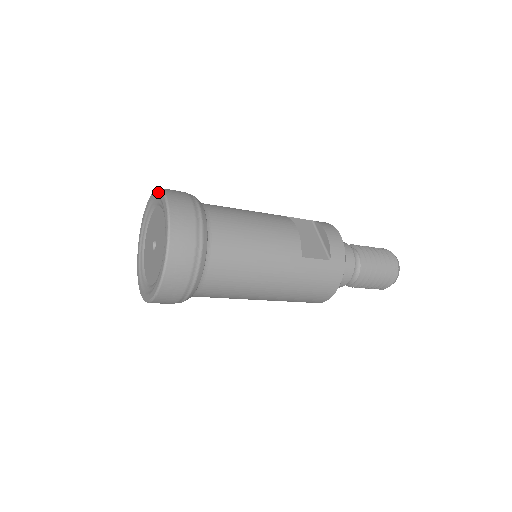
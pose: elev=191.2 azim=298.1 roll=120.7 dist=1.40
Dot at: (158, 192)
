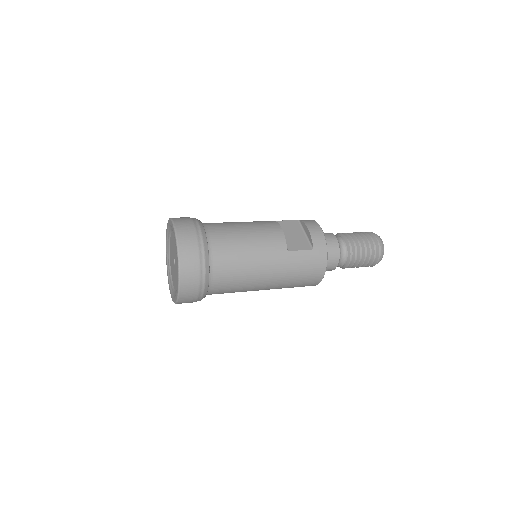
Dot at: (170, 221)
